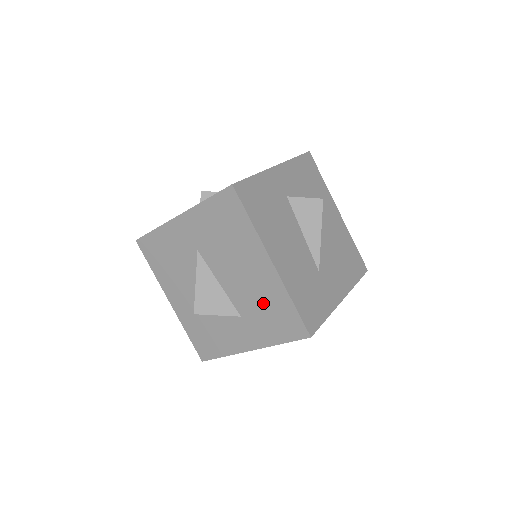
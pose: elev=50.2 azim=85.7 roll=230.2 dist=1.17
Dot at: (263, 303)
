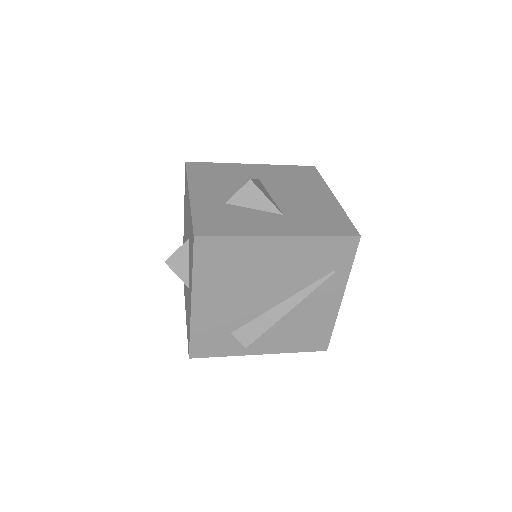
Dot at: (315, 212)
